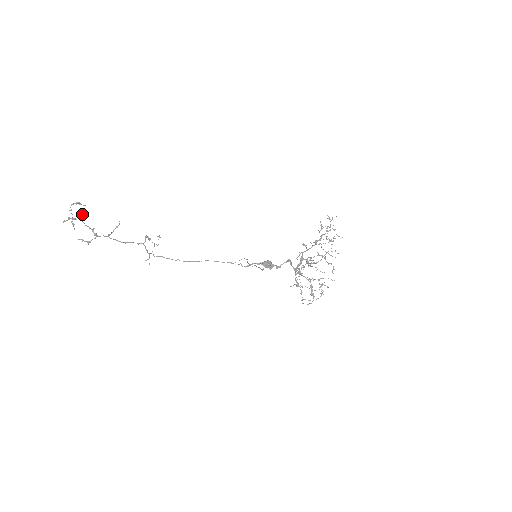
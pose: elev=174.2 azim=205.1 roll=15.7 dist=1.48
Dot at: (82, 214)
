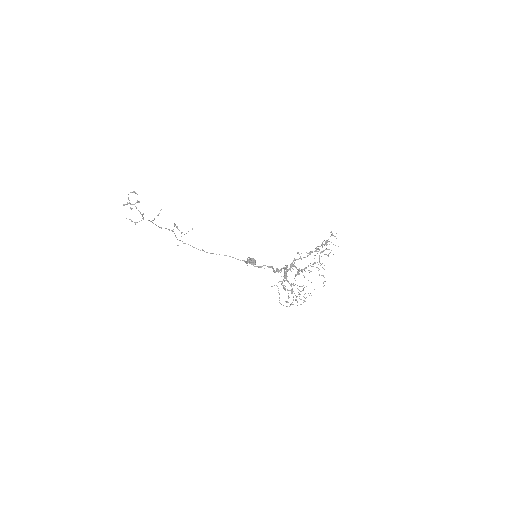
Dot at: occluded
